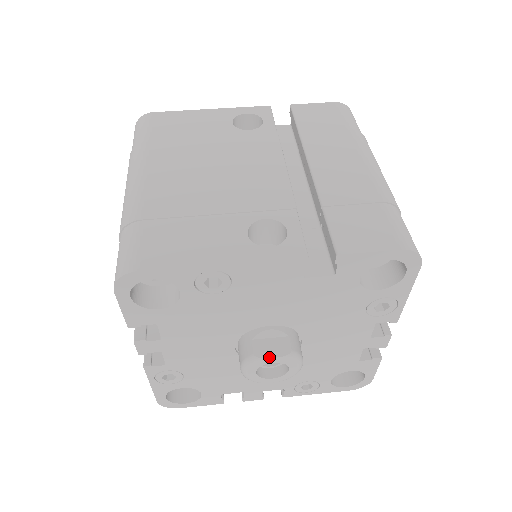
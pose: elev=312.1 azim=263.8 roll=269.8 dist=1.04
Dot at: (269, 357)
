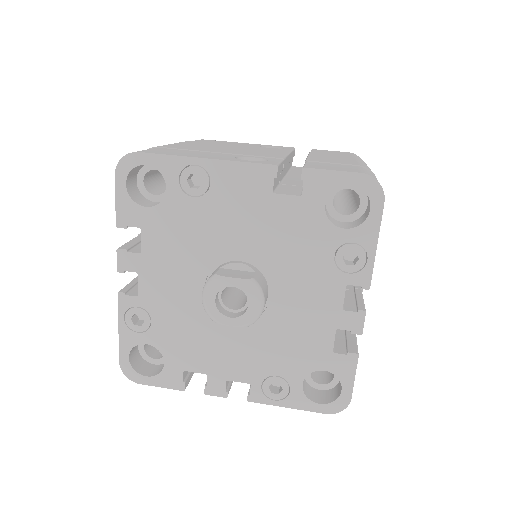
Dot at: (229, 276)
